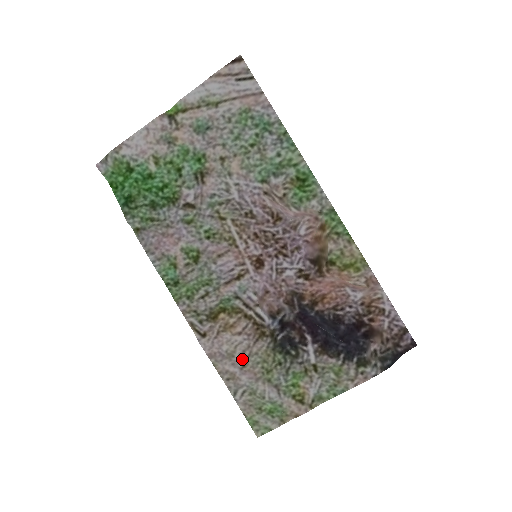
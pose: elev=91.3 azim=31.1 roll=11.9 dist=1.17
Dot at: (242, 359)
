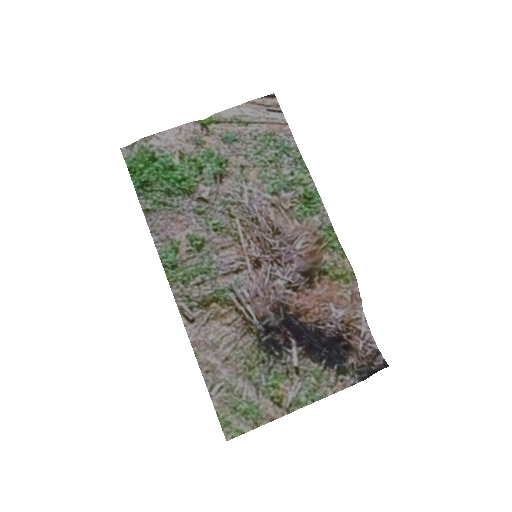
Dot at: (226, 351)
